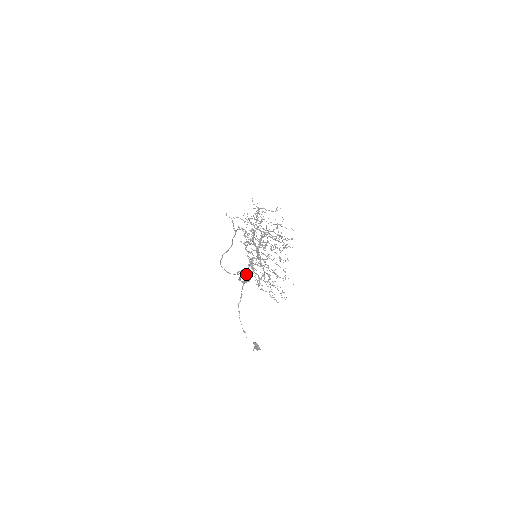
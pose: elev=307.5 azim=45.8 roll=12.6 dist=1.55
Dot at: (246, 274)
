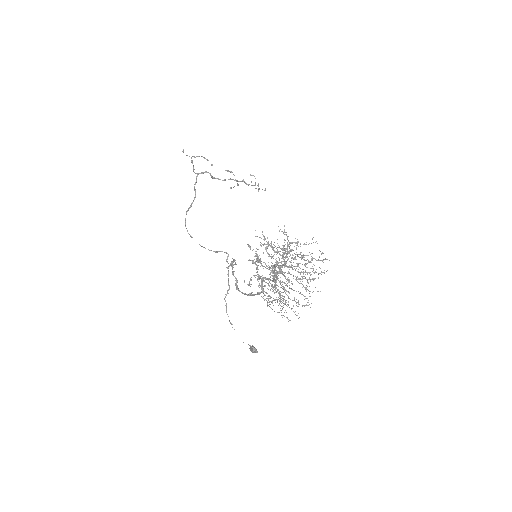
Dot at: occluded
